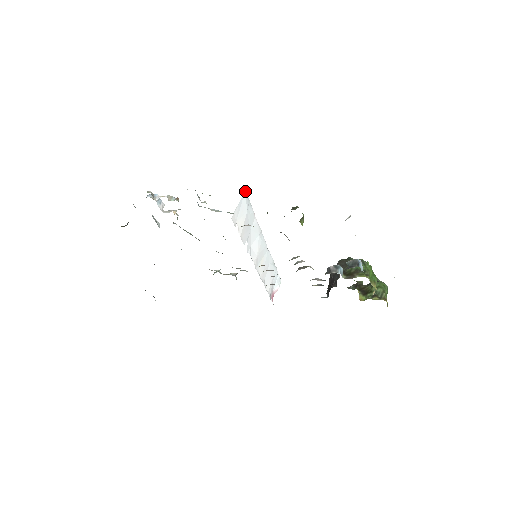
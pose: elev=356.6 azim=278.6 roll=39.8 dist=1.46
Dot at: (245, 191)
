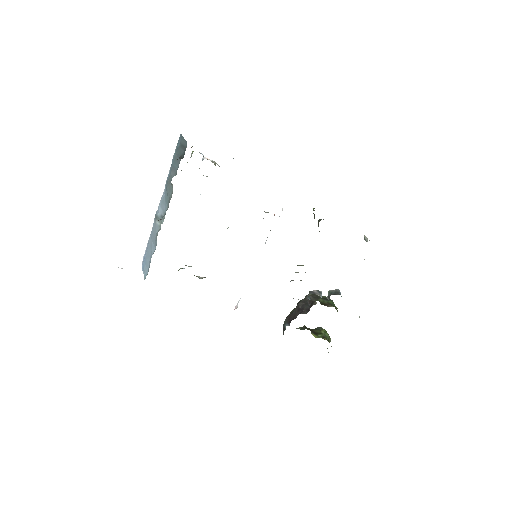
Dot at: occluded
